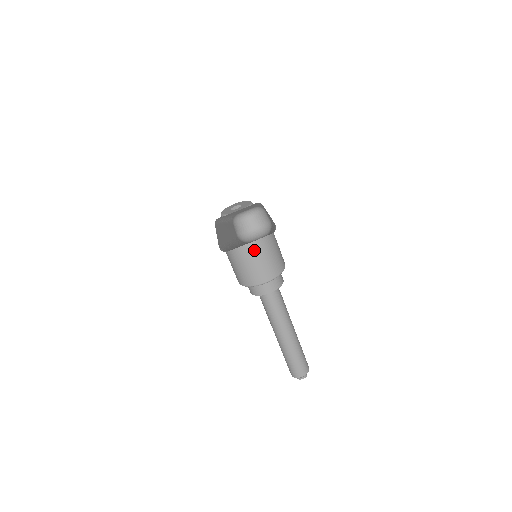
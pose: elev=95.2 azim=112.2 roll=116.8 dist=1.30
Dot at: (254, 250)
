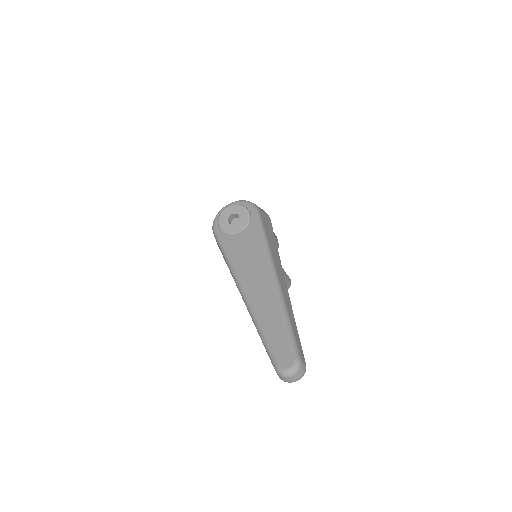
Dot at: occluded
